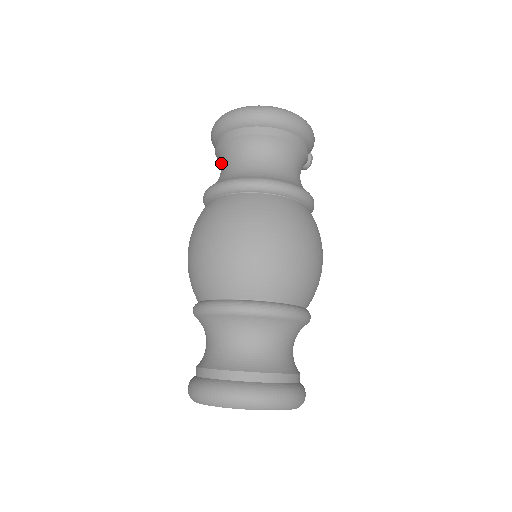
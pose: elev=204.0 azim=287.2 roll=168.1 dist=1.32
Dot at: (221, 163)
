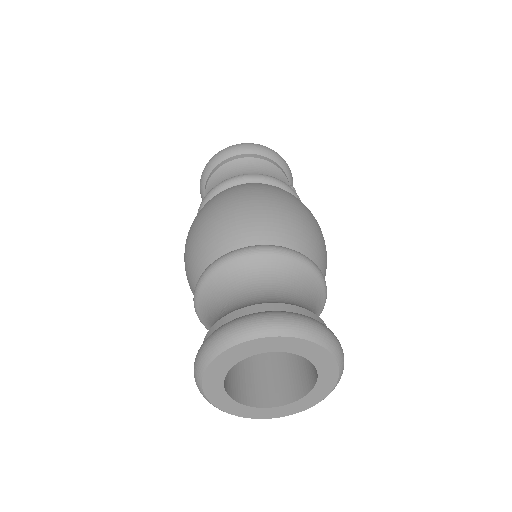
Dot at: occluded
